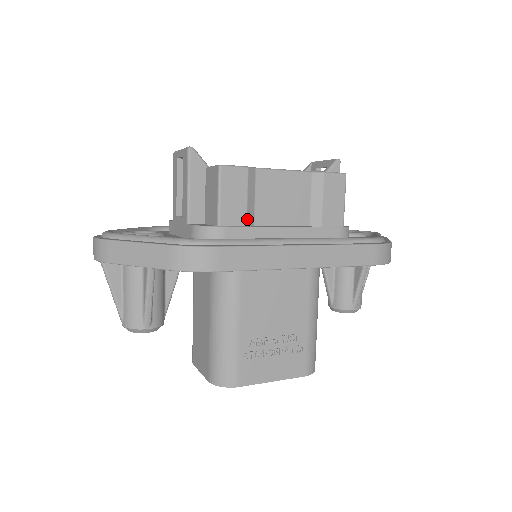
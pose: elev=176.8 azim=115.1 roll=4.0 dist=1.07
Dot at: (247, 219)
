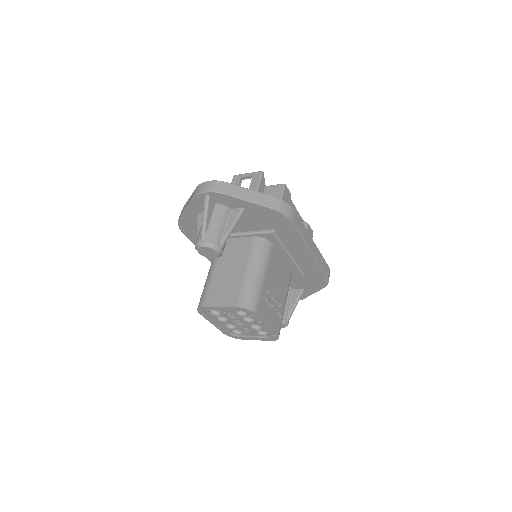
Dot at: occluded
